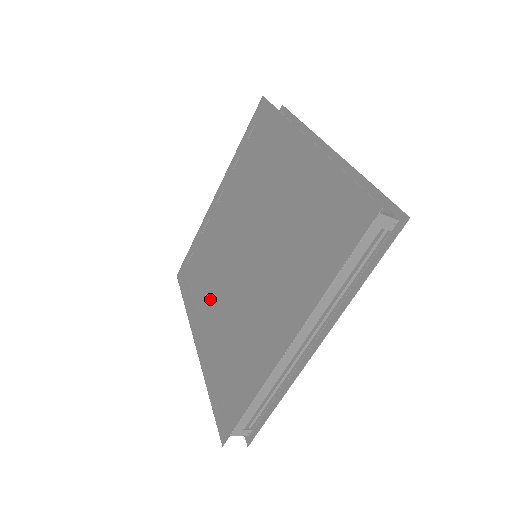
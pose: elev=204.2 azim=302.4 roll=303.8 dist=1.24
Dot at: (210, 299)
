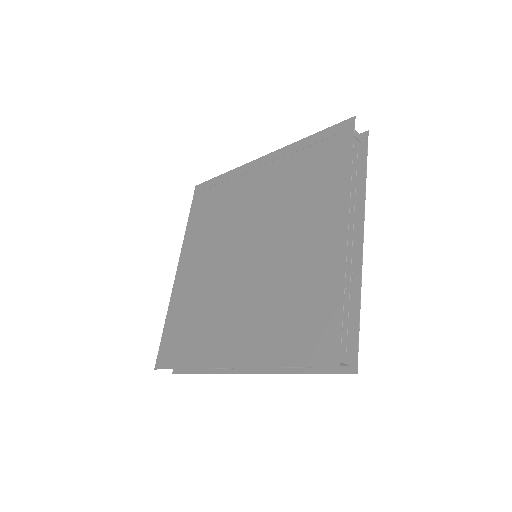
Dot at: (225, 319)
